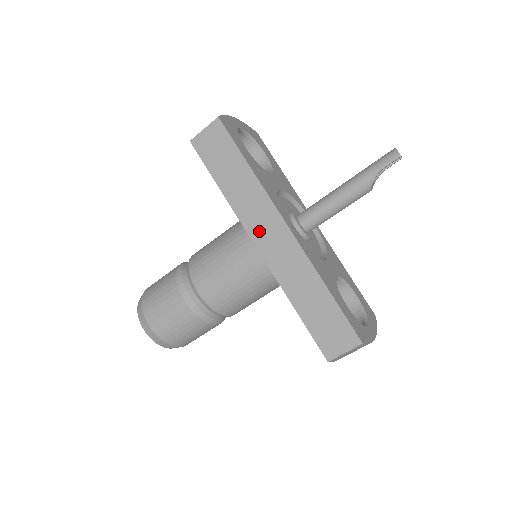
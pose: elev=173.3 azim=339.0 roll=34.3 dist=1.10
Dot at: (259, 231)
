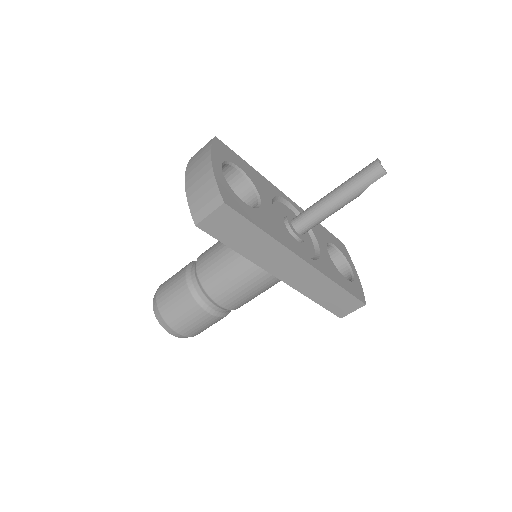
Dot at: (281, 270)
